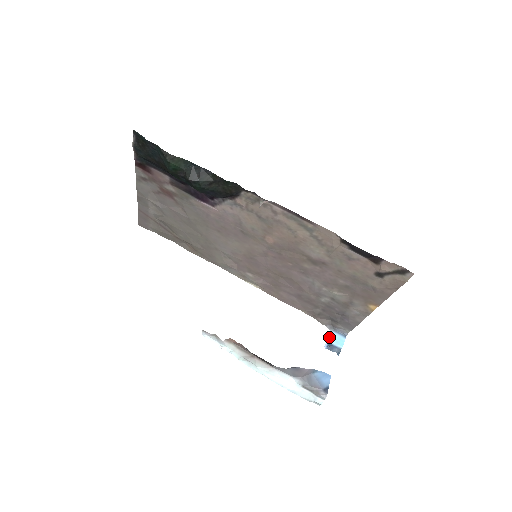
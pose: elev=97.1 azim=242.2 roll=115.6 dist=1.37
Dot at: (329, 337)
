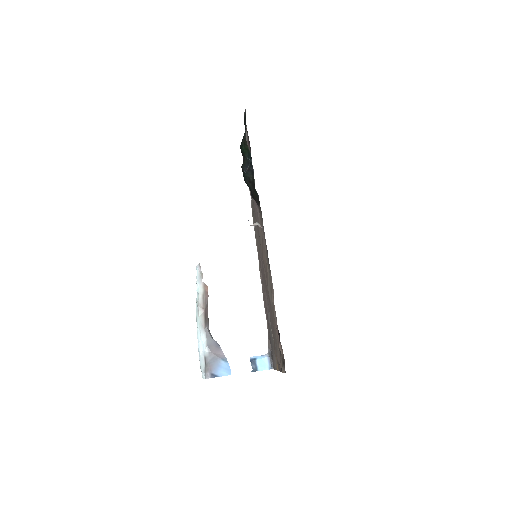
Dot at: (261, 356)
